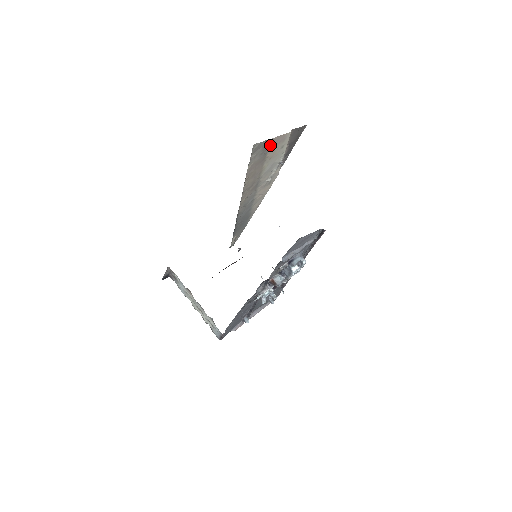
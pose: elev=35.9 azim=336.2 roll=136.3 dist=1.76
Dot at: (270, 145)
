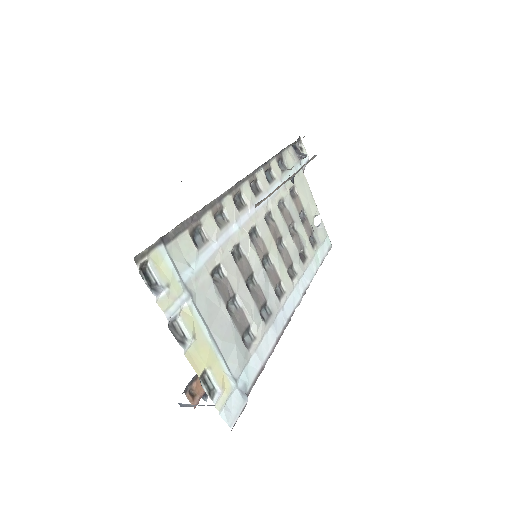
Dot at: occluded
